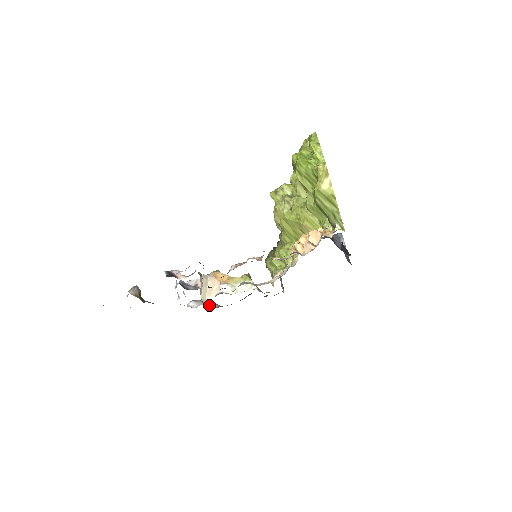
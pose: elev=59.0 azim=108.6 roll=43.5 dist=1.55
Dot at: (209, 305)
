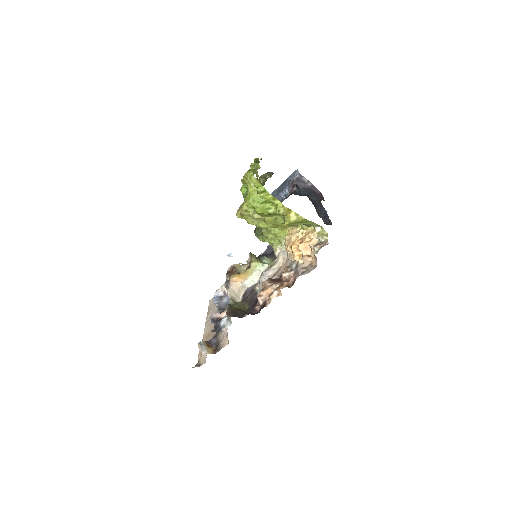
Dot at: occluded
